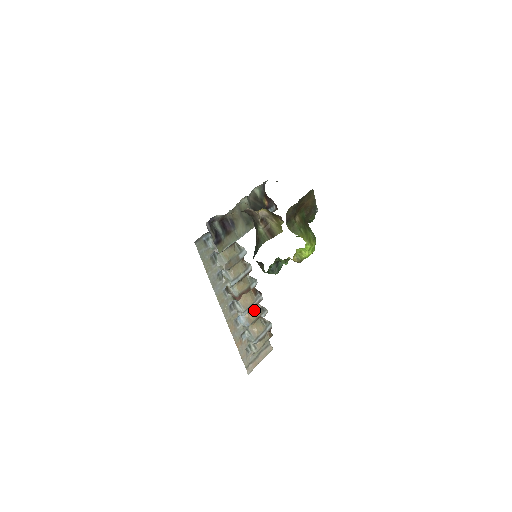
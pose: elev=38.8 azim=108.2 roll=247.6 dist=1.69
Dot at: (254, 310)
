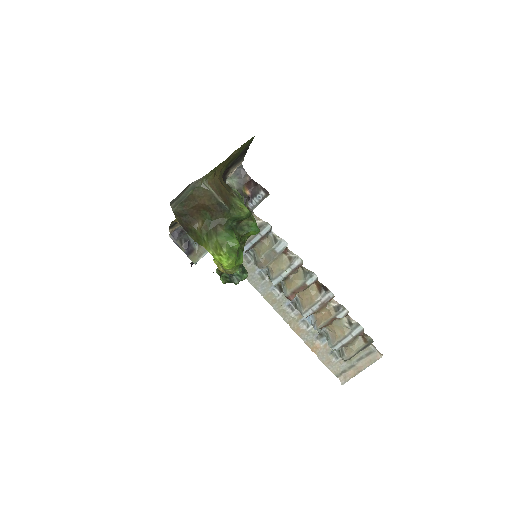
Dot at: (324, 310)
